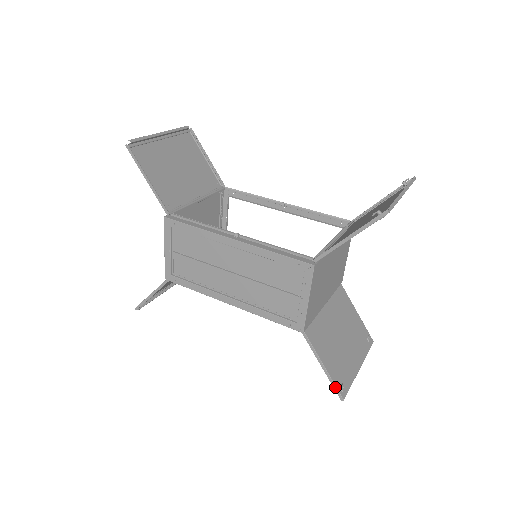
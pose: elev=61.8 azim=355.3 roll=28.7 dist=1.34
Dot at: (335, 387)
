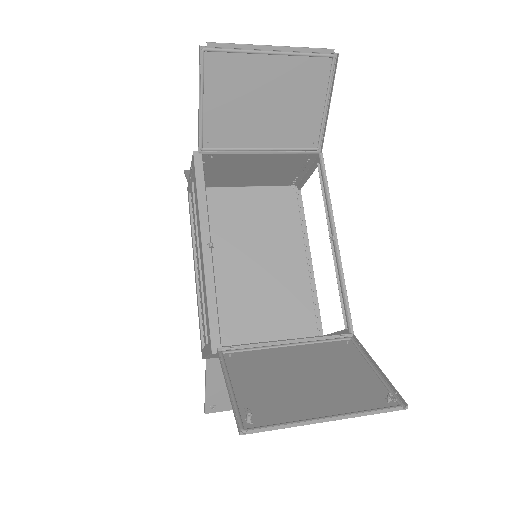
Dot at: (205, 403)
